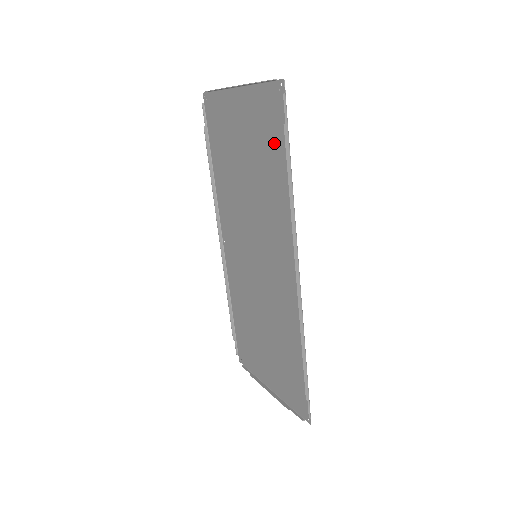
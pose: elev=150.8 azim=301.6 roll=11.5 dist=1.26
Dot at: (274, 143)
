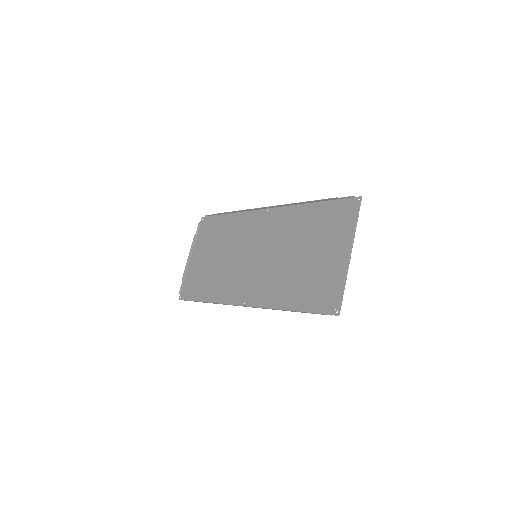
Dot at: (216, 227)
